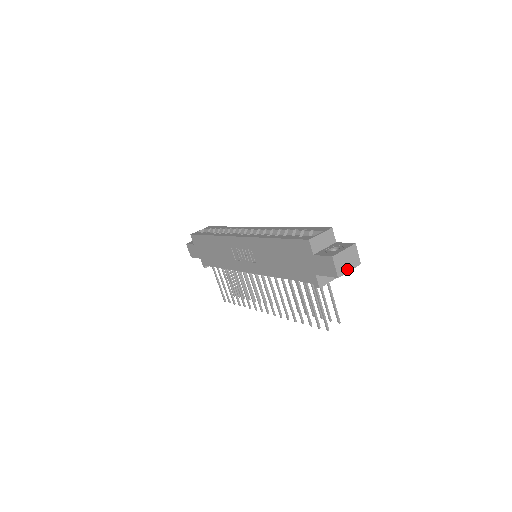
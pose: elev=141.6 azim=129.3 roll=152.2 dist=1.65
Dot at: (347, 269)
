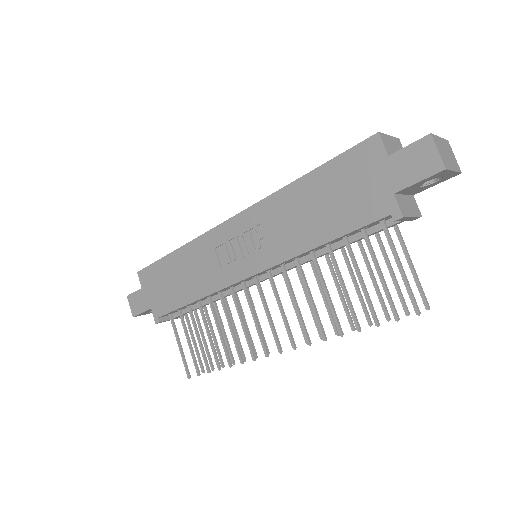
Dot at: (450, 166)
